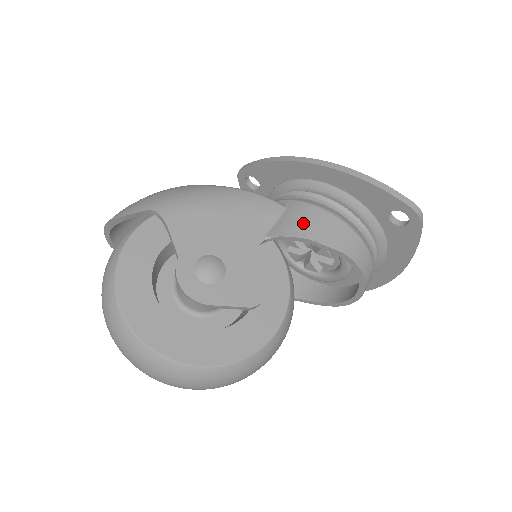
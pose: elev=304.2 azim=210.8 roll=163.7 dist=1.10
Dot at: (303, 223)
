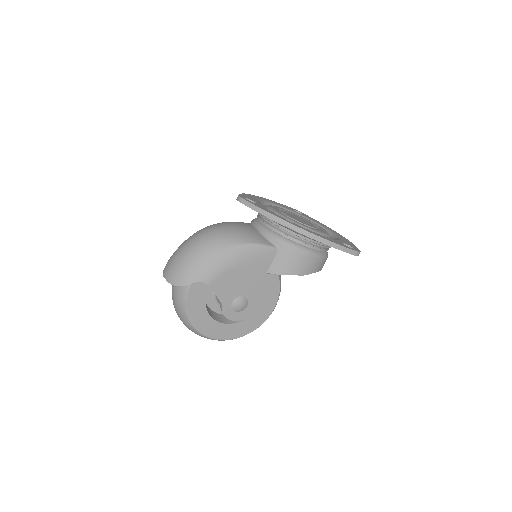
Dot at: (290, 265)
